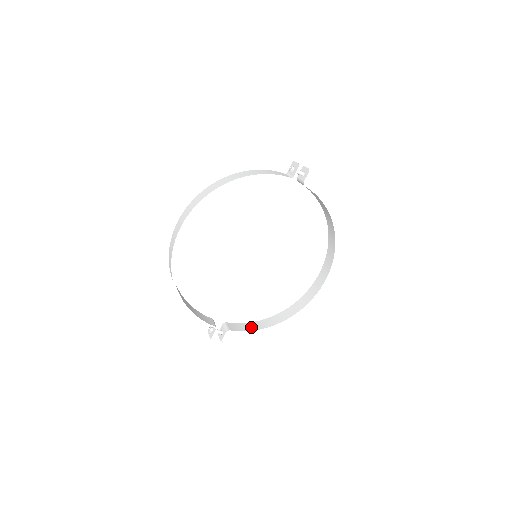
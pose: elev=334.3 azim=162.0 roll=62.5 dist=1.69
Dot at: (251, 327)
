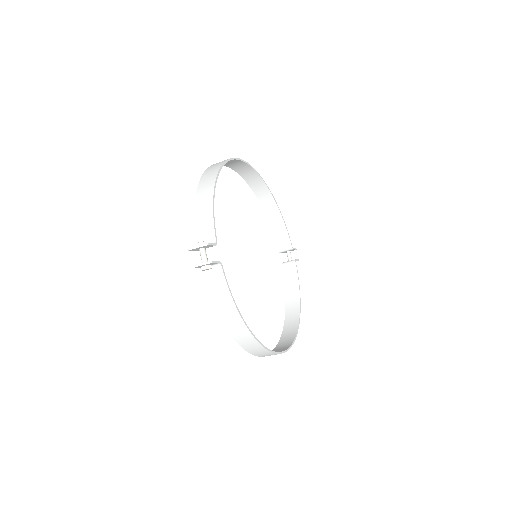
Dot at: (226, 301)
